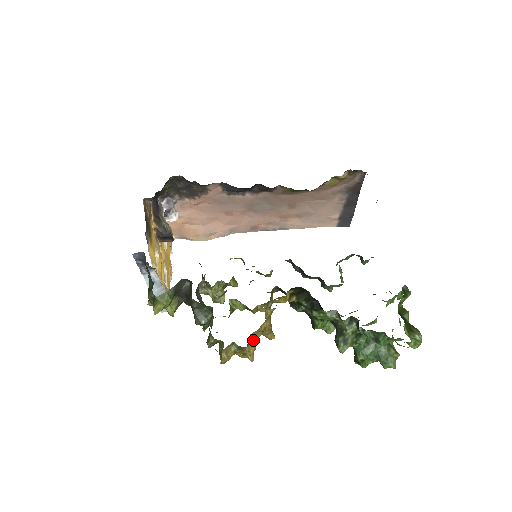
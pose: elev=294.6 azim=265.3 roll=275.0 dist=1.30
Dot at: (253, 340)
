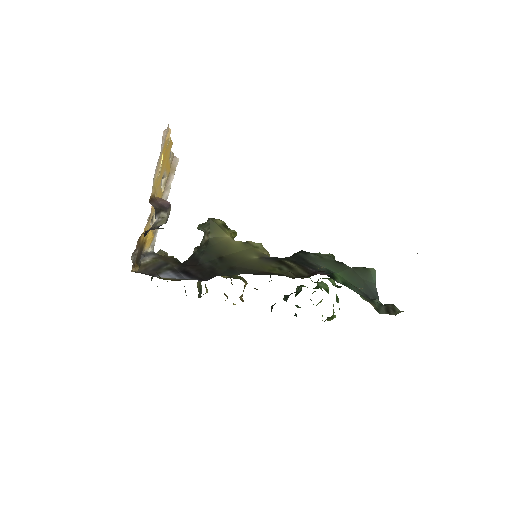
Dot at: occluded
